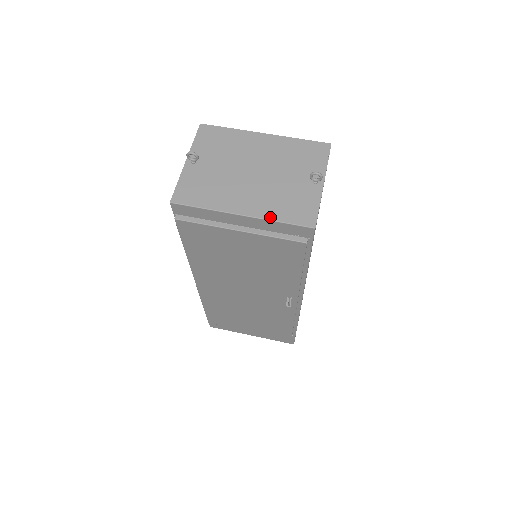
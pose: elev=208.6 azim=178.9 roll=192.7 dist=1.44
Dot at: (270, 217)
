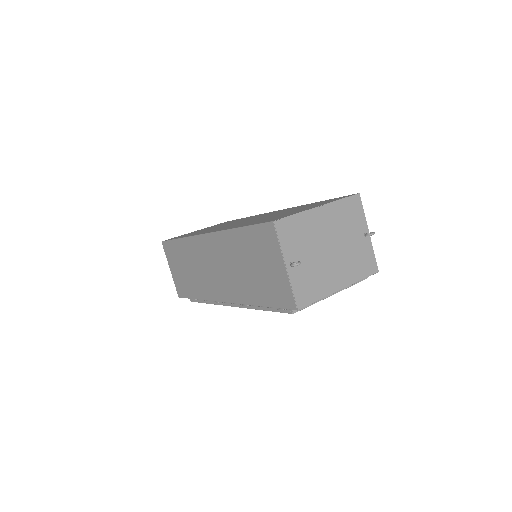
Dot at: (356, 280)
